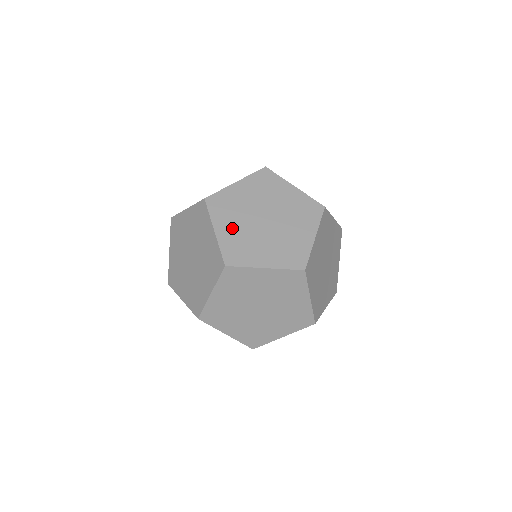
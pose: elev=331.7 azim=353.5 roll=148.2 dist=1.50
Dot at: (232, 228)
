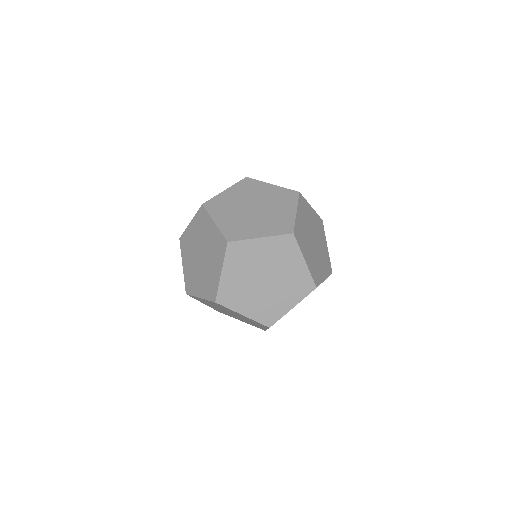
Dot at: (228, 218)
